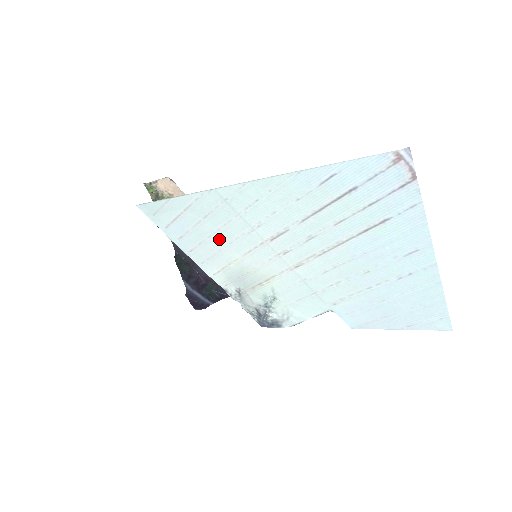
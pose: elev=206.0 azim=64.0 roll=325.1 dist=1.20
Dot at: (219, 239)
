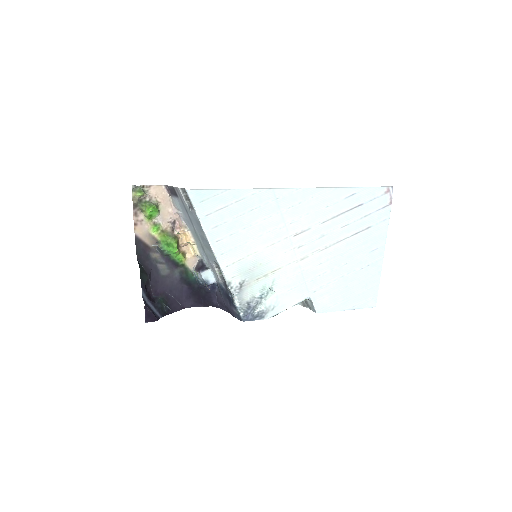
Dot at: (252, 232)
